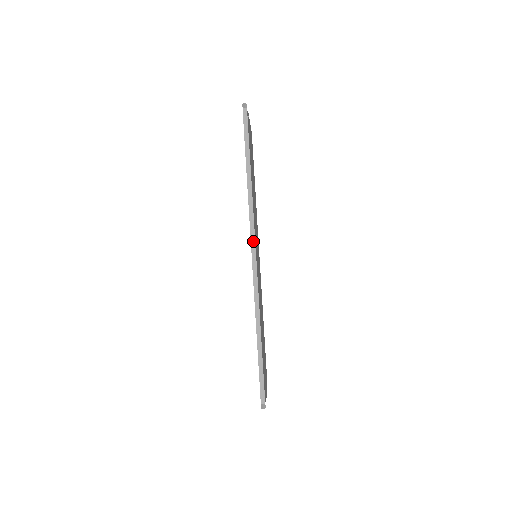
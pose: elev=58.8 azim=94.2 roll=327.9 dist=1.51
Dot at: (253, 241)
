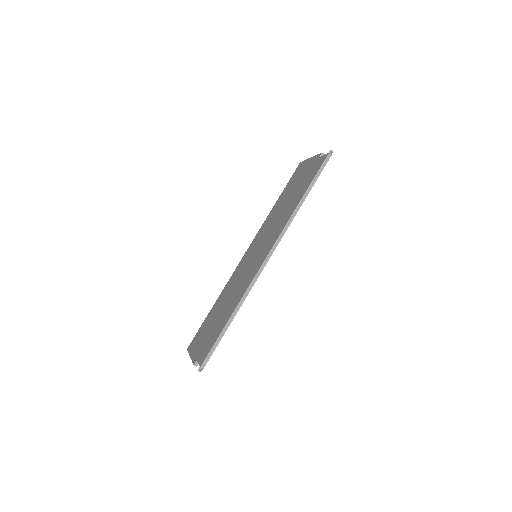
Dot at: (274, 248)
